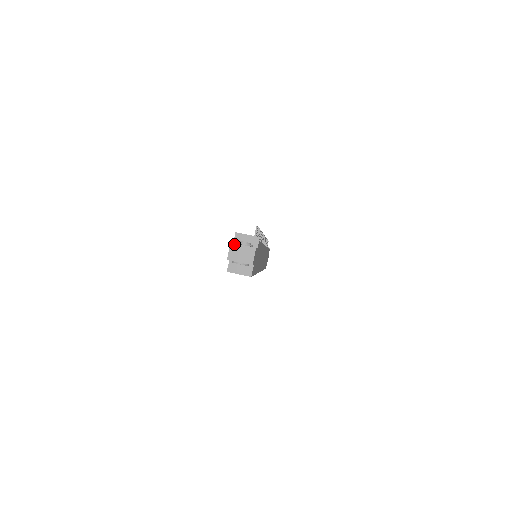
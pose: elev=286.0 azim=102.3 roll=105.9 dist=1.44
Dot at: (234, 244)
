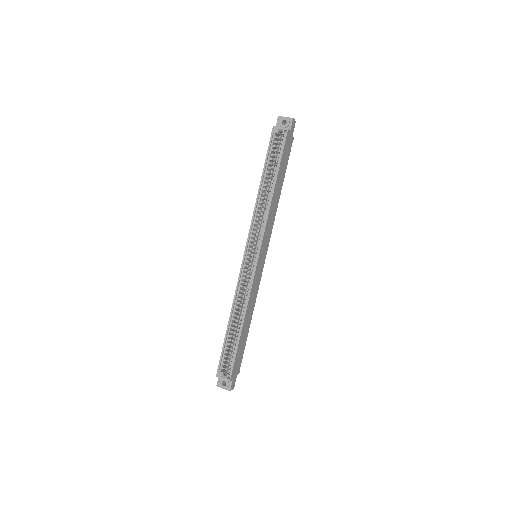
Dot at: occluded
